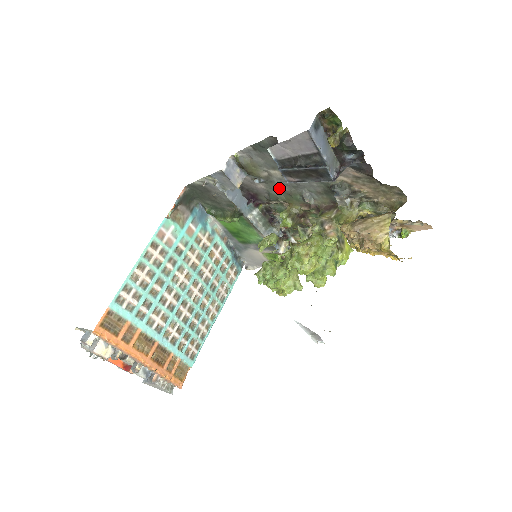
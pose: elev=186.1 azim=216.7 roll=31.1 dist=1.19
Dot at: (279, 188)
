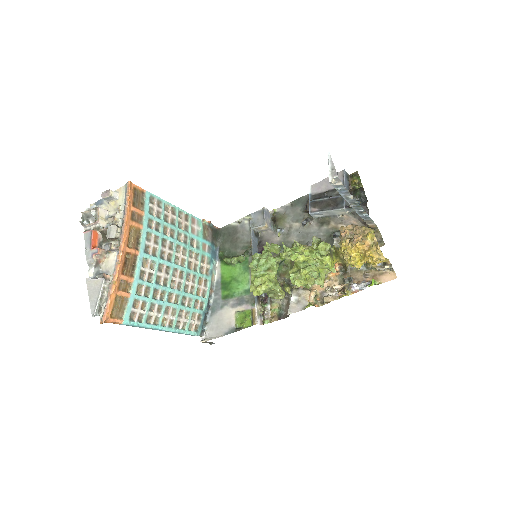
Dot at: (291, 241)
